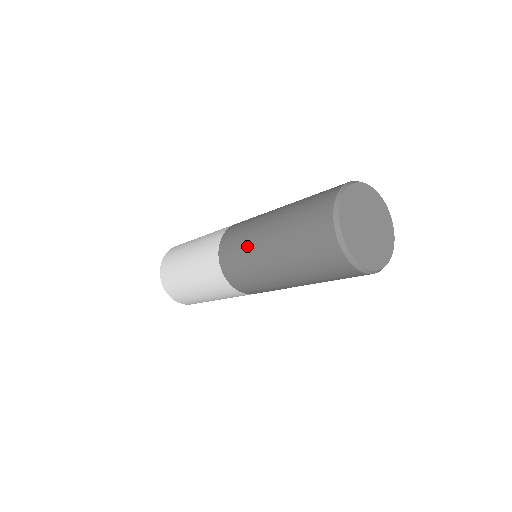
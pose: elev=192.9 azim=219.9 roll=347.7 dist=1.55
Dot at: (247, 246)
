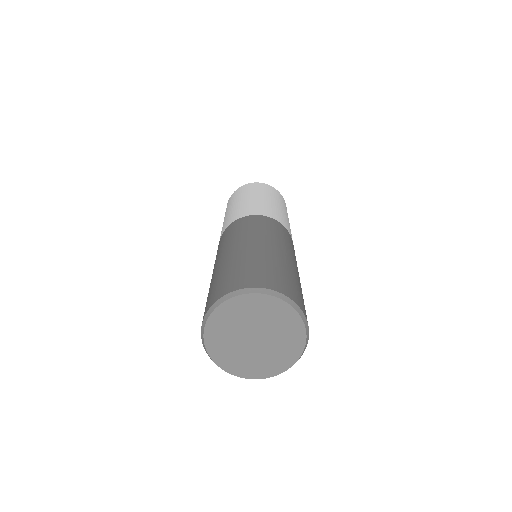
Dot at: occluded
